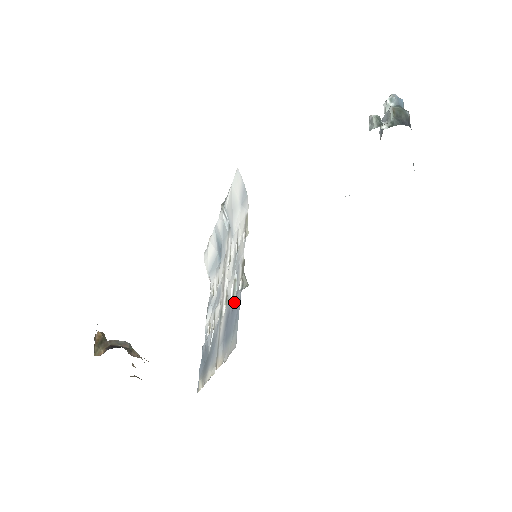
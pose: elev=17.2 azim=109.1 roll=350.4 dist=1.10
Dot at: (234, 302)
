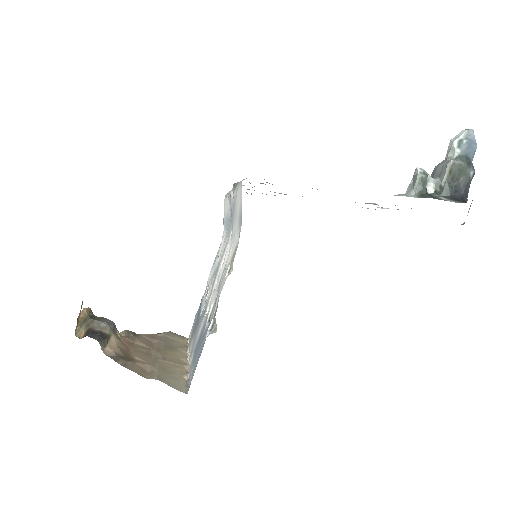
Dot at: (205, 332)
